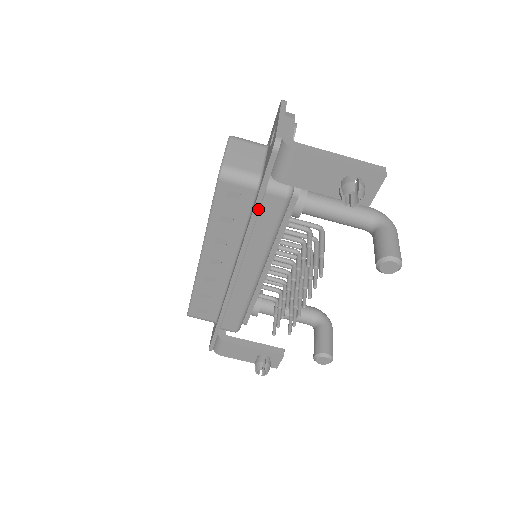
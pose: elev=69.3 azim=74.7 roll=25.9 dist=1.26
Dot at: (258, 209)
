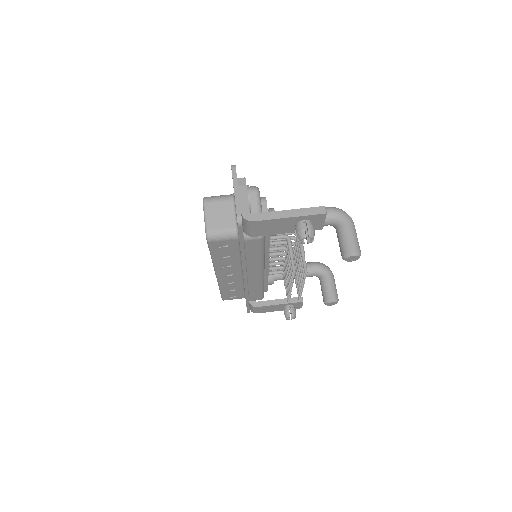
Dot at: (244, 251)
